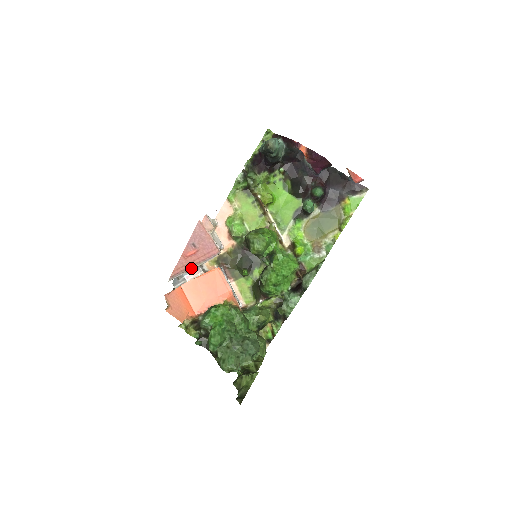
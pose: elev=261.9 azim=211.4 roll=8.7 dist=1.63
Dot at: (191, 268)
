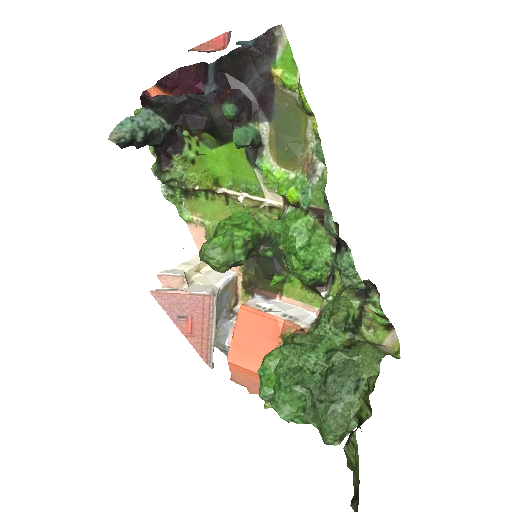
Dot at: (211, 337)
